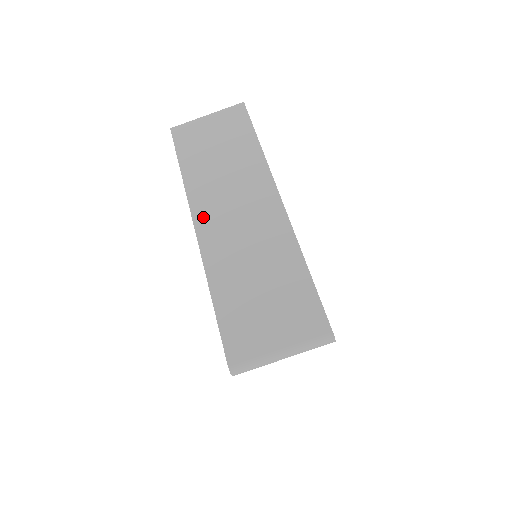
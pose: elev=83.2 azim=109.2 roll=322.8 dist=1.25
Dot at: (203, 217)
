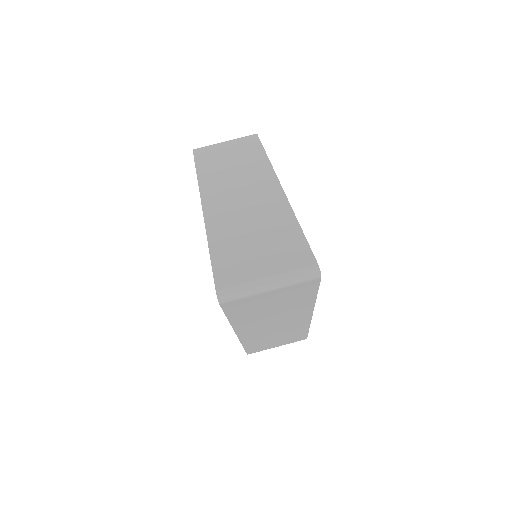
Dot at: (210, 197)
